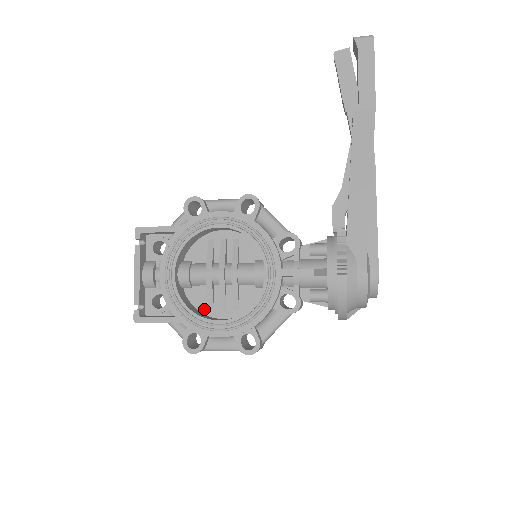
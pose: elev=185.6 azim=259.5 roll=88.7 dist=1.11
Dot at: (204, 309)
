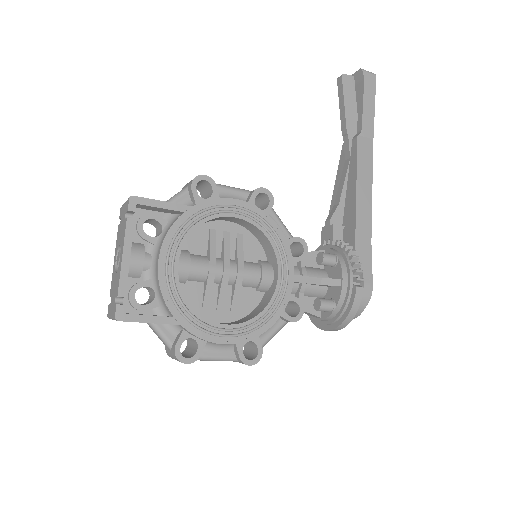
Dot at: (197, 310)
